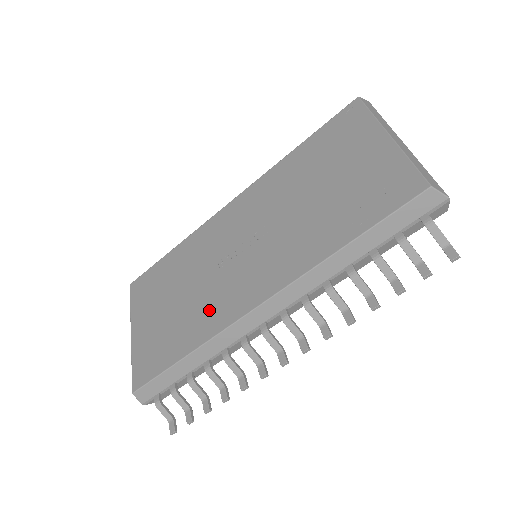
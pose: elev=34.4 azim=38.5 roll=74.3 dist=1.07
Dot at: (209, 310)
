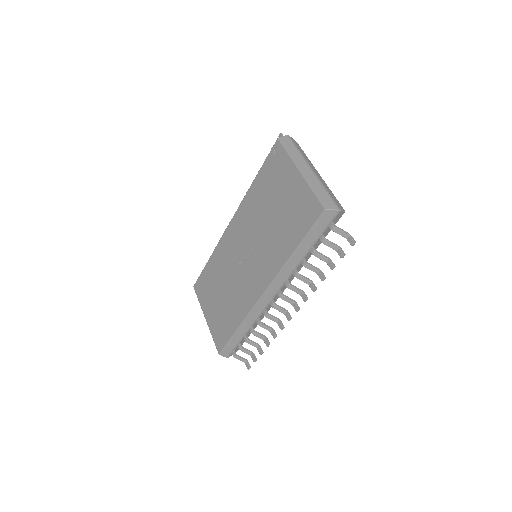
Dot at: (240, 299)
